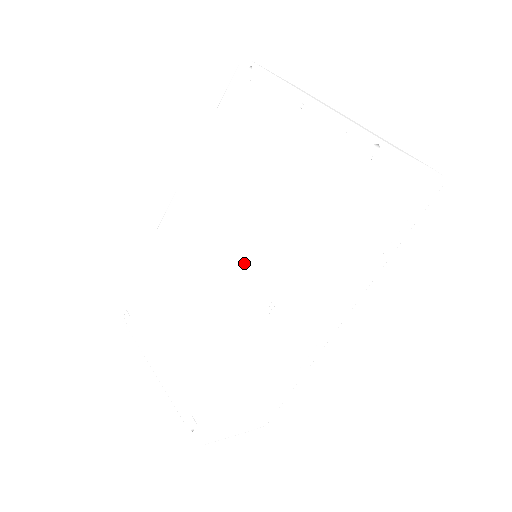
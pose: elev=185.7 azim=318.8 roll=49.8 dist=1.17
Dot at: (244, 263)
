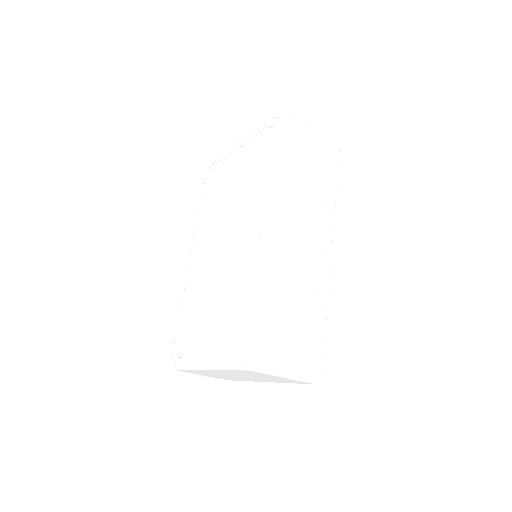
Dot at: (238, 232)
